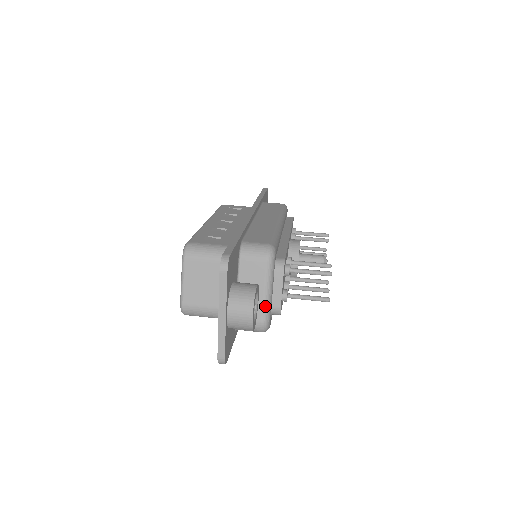
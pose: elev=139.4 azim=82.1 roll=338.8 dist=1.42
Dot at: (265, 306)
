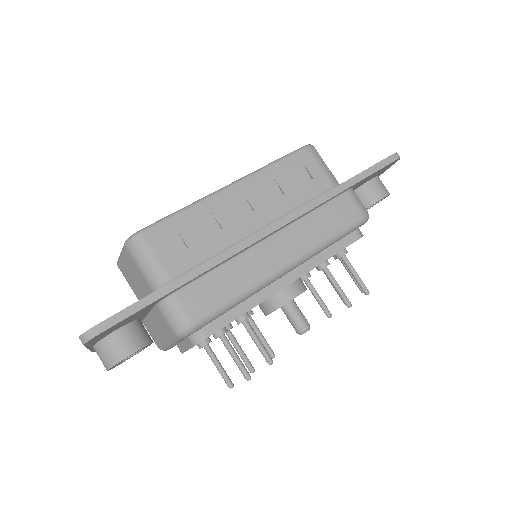
Dot at: (163, 345)
